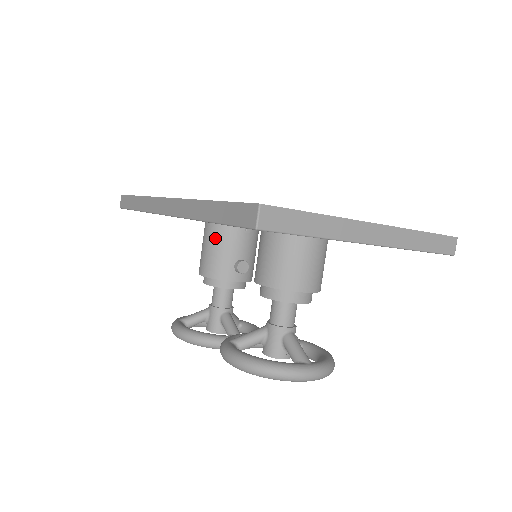
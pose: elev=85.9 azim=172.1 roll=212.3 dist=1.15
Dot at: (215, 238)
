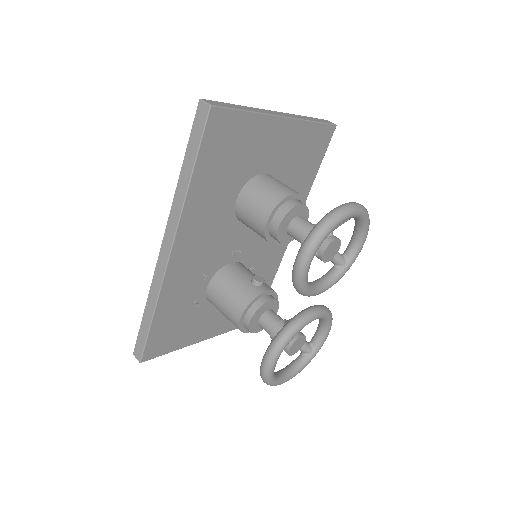
Dot at: (222, 285)
